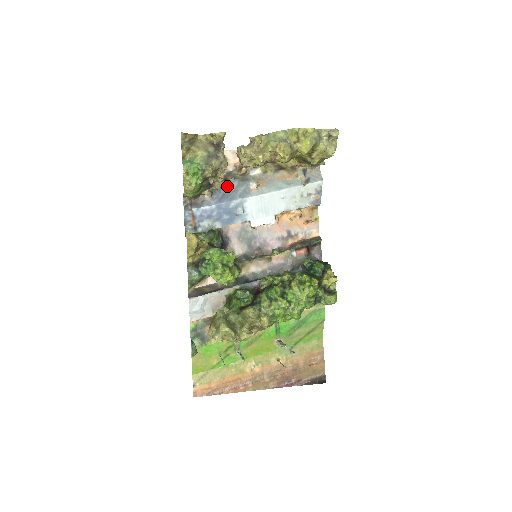
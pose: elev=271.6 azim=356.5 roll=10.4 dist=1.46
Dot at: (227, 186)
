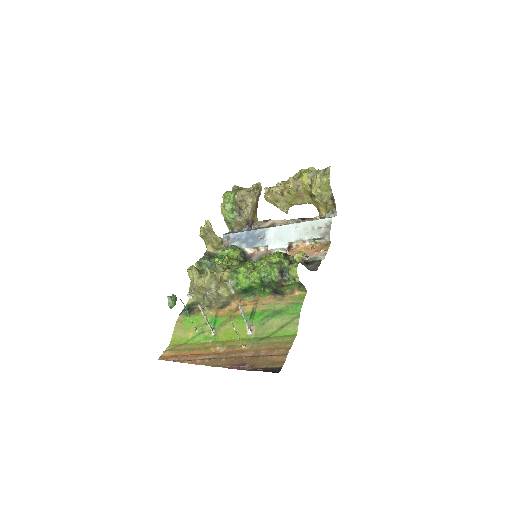
Dot at: (262, 227)
